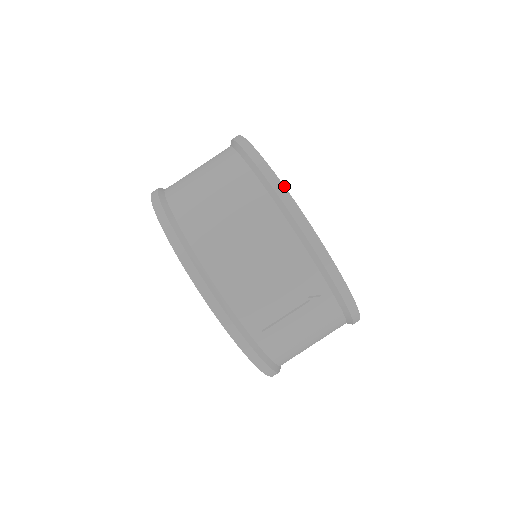
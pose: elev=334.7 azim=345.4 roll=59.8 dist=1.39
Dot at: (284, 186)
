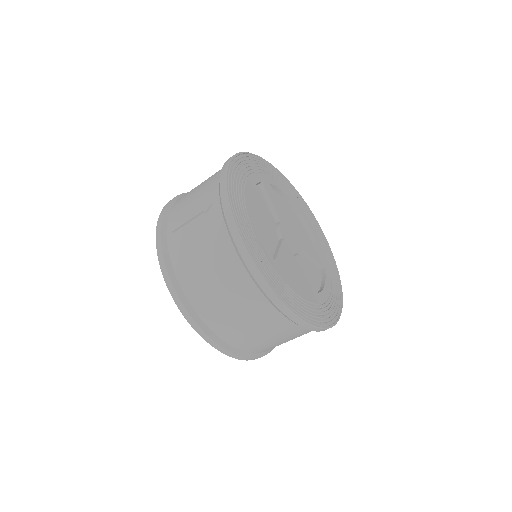
Dot at: (243, 152)
